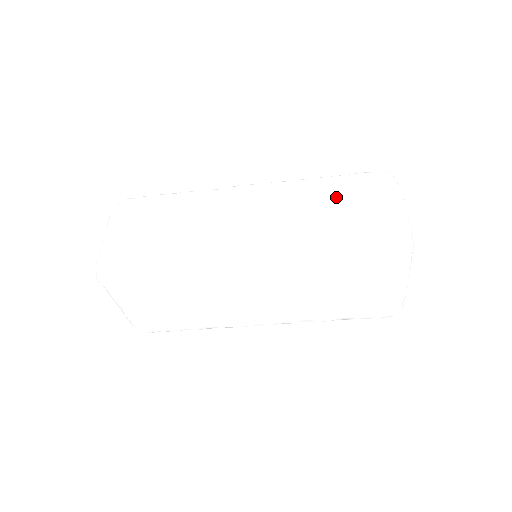
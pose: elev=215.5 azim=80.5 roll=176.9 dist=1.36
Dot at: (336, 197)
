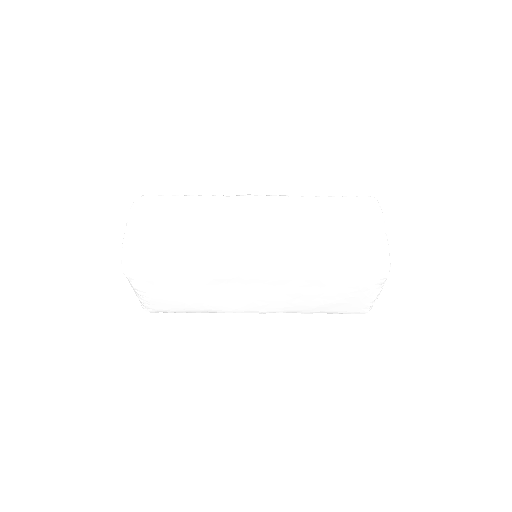
Dot at: (331, 218)
